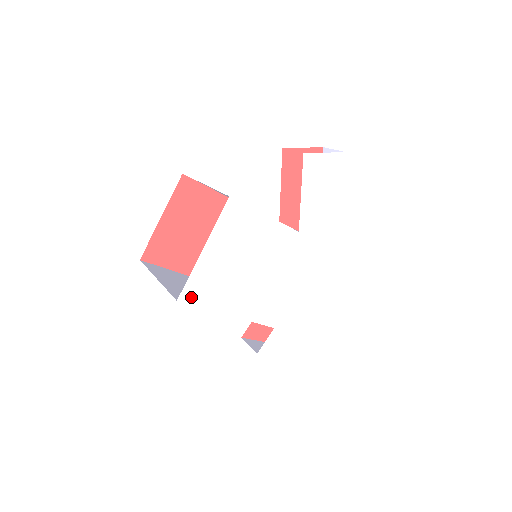
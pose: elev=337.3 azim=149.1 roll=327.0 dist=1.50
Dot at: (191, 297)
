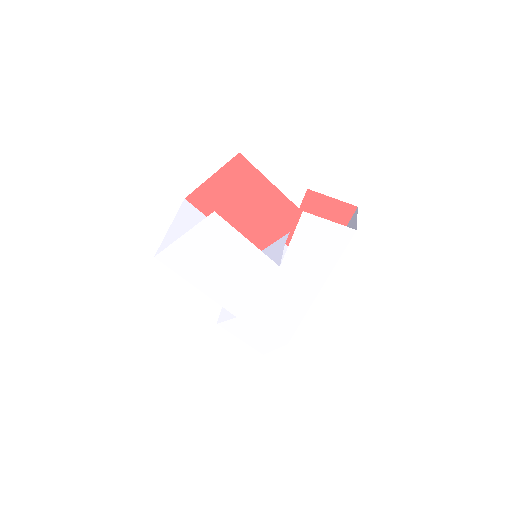
Dot at: (166, 260)
